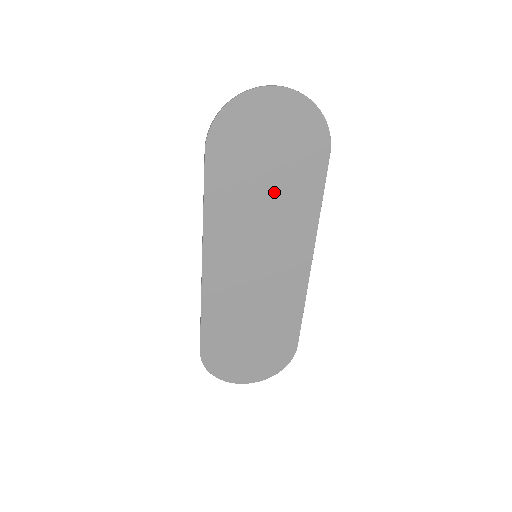
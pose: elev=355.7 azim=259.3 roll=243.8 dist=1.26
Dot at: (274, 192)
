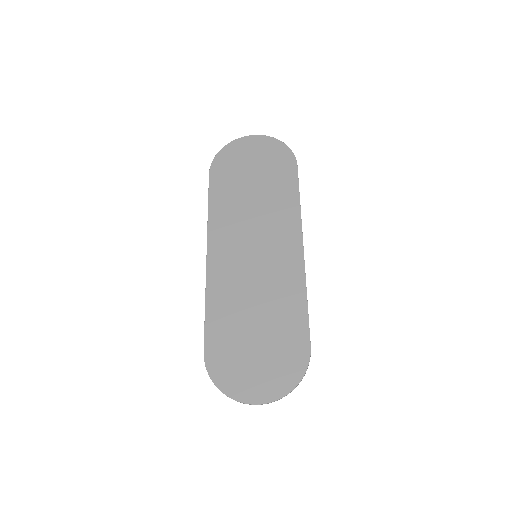
Dot at: (260, 194)
